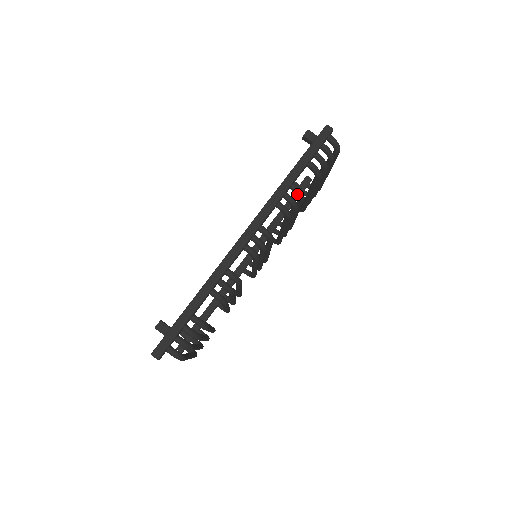
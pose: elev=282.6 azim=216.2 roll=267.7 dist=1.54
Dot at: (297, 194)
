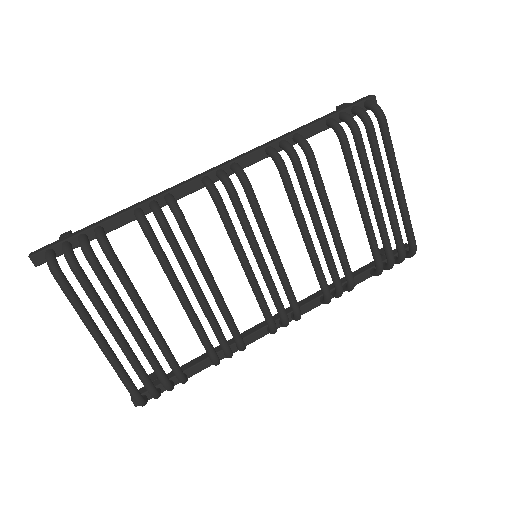
Dot at: (299, 143)
